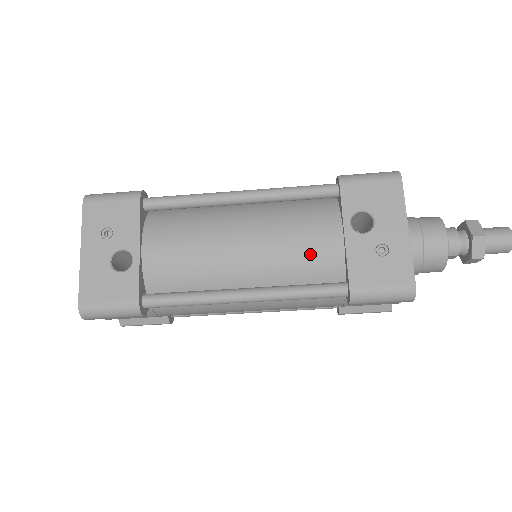
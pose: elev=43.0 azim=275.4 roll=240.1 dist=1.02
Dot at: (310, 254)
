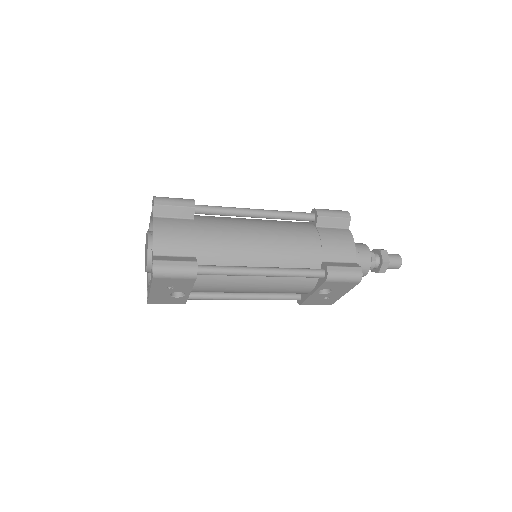
Dot at: occluded
